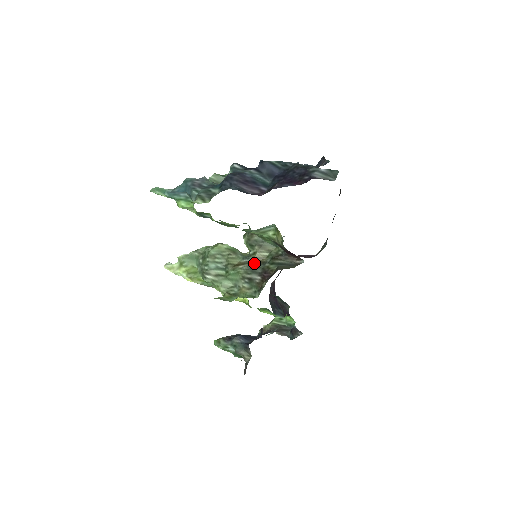
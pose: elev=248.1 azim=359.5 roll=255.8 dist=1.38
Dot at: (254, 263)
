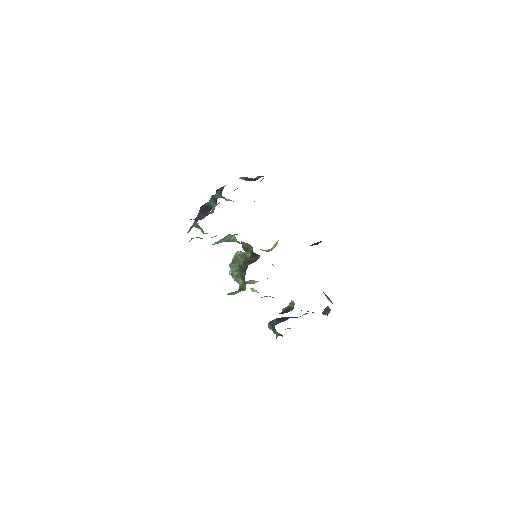
Dot at: (245, 263)
